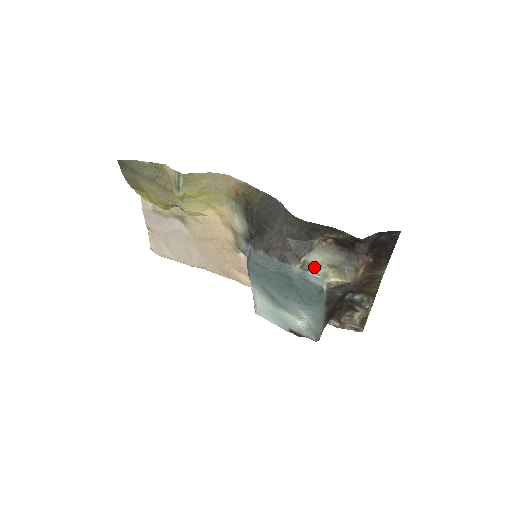
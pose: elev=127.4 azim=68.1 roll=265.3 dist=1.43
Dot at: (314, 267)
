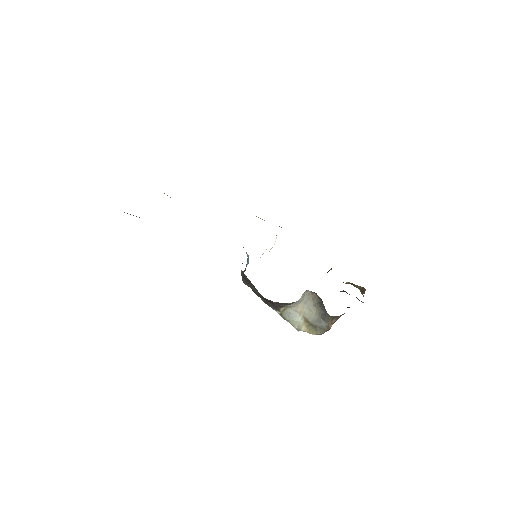
Dot at: (291, 318)
